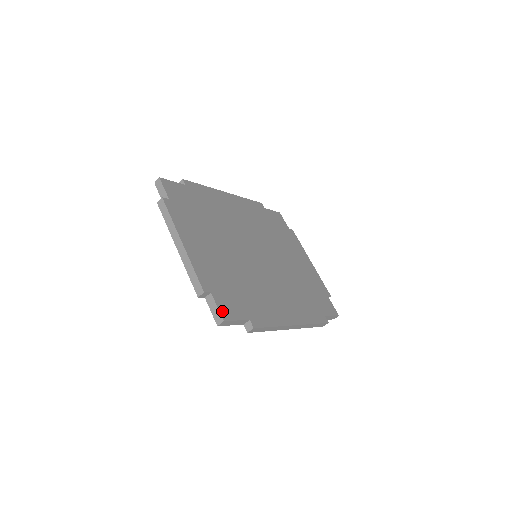
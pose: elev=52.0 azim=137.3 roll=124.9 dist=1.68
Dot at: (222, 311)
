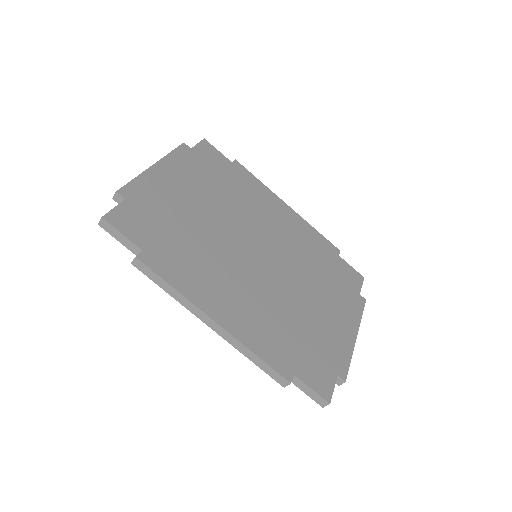
Dot at: (114, 214)
